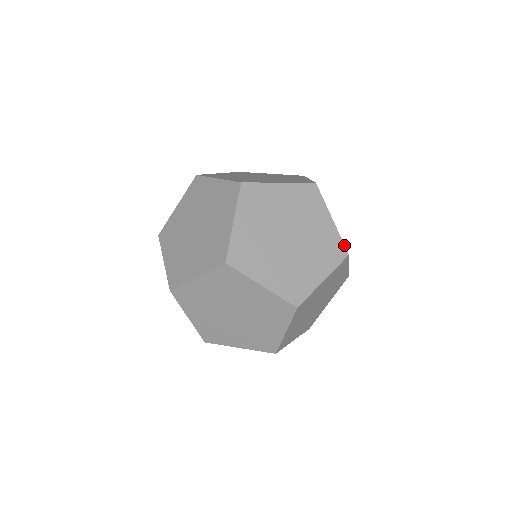
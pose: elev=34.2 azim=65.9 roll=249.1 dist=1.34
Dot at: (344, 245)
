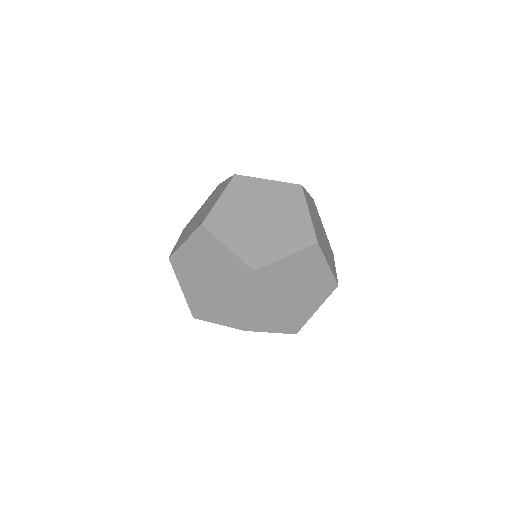
Dot at: (336, 280)
